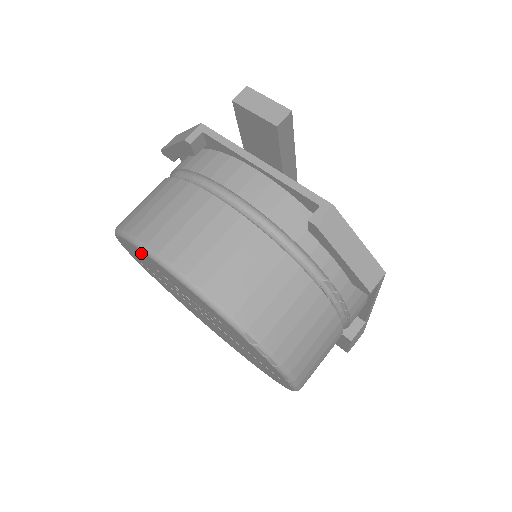
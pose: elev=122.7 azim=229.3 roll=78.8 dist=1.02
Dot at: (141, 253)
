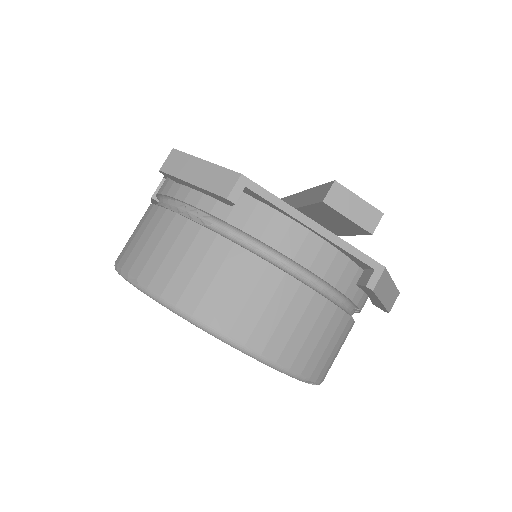
Dot at: occluded
